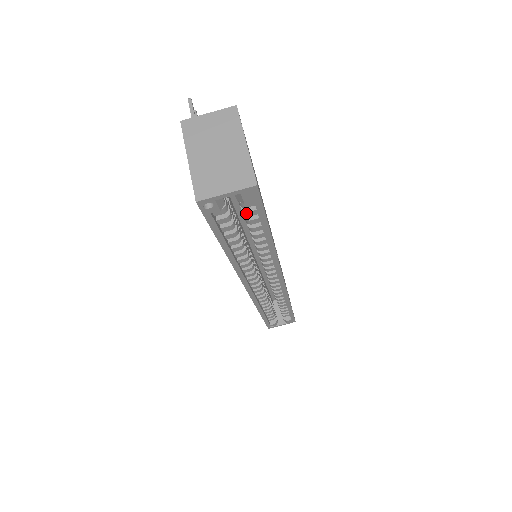
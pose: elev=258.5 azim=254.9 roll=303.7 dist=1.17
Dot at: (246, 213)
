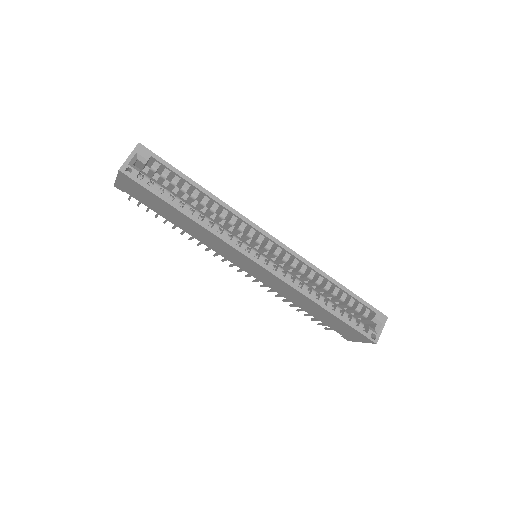
Dot at: (163, 175)
